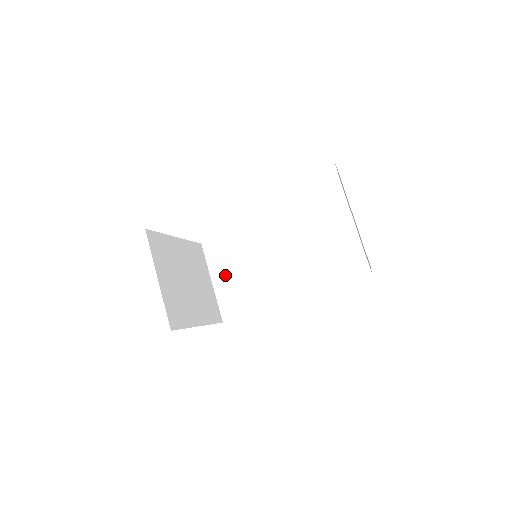
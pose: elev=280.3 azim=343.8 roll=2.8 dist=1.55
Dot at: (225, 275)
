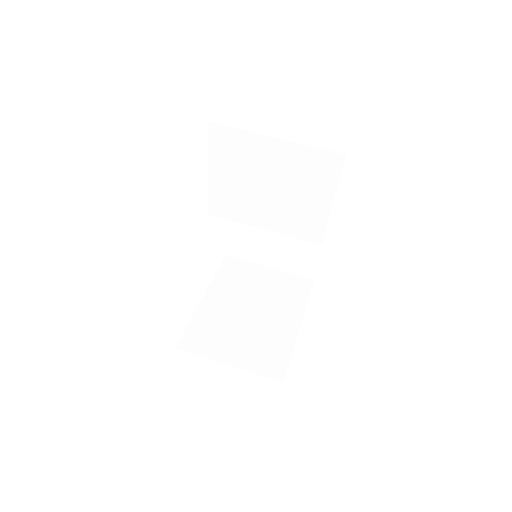
Dot at: (268, 253)
